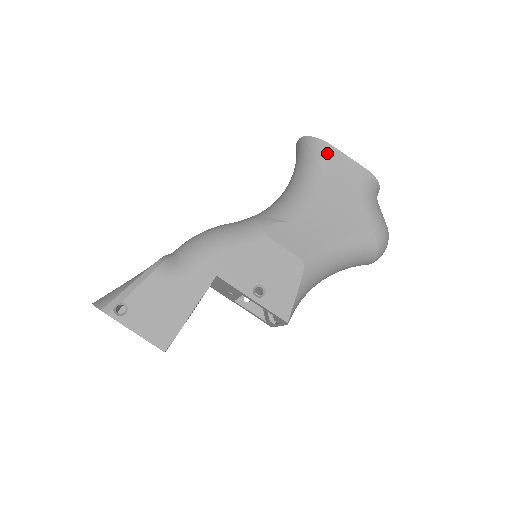
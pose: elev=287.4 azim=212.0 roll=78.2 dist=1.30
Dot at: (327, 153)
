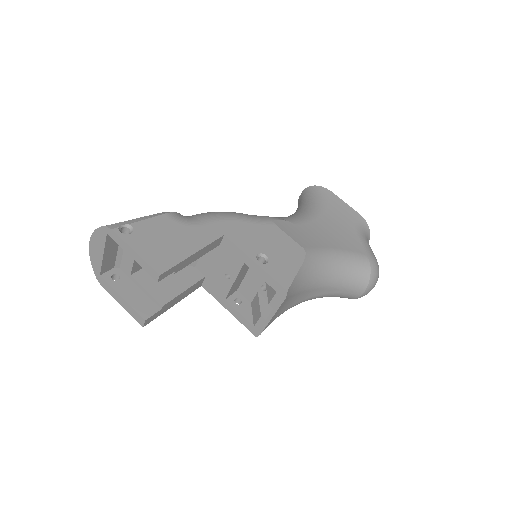
Dot at: (328, 195)
